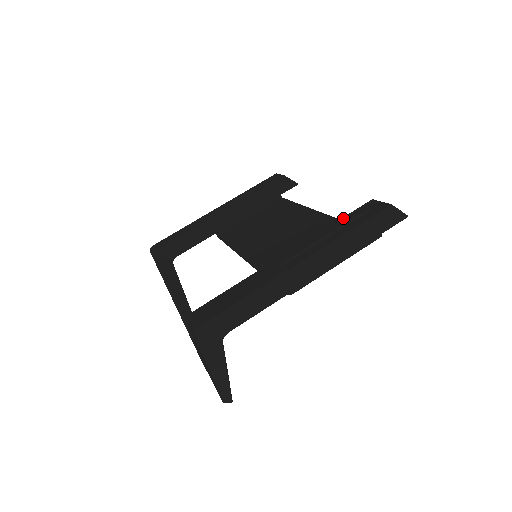
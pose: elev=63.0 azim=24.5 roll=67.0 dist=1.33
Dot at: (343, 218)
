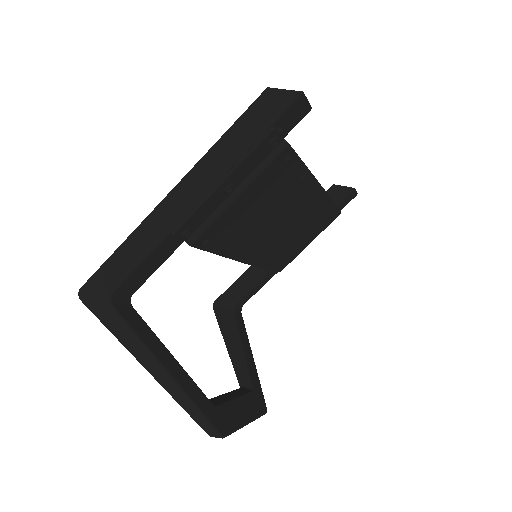
Dot at: occluded
